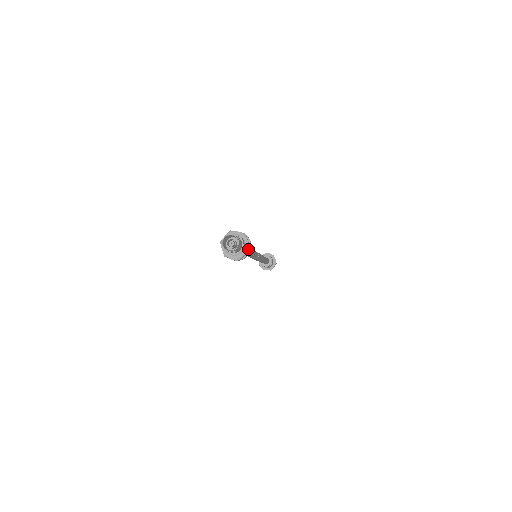
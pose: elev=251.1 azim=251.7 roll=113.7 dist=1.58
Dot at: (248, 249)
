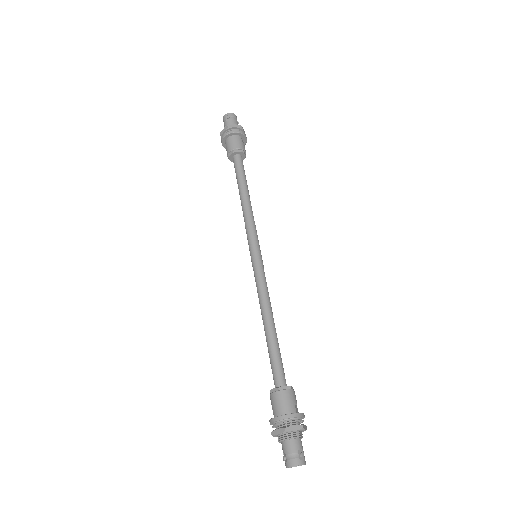
Dot at: occluded
